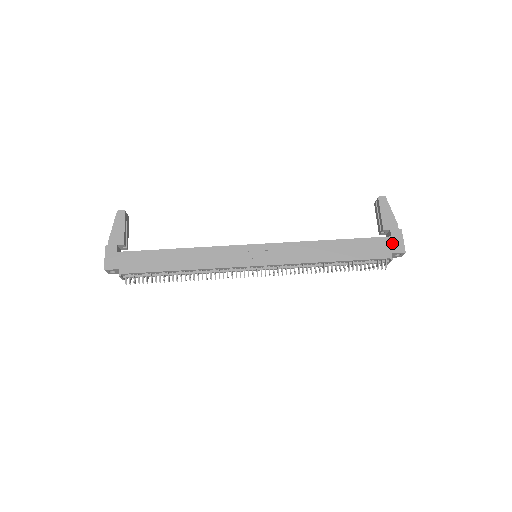
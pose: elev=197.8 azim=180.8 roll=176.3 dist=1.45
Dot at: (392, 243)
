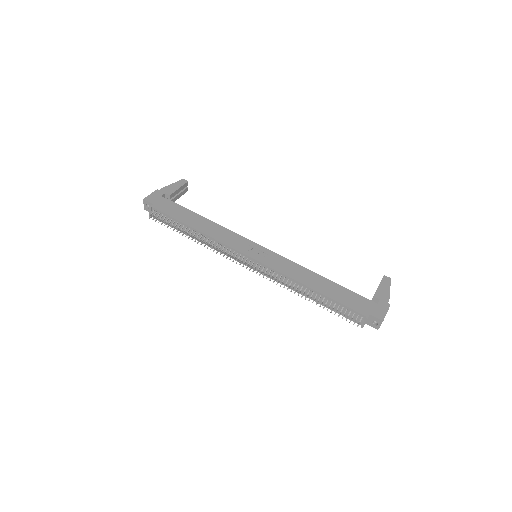
Dot at: (375, 308)
